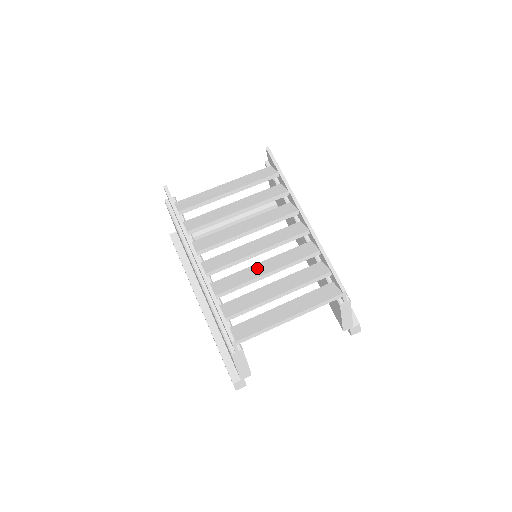
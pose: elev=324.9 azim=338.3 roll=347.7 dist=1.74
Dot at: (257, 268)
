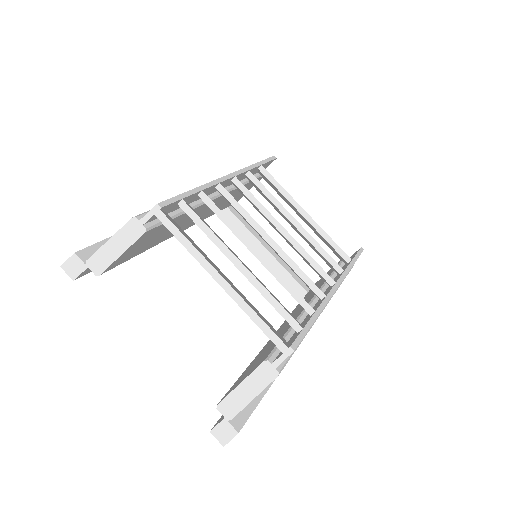
Dot at: occluded
